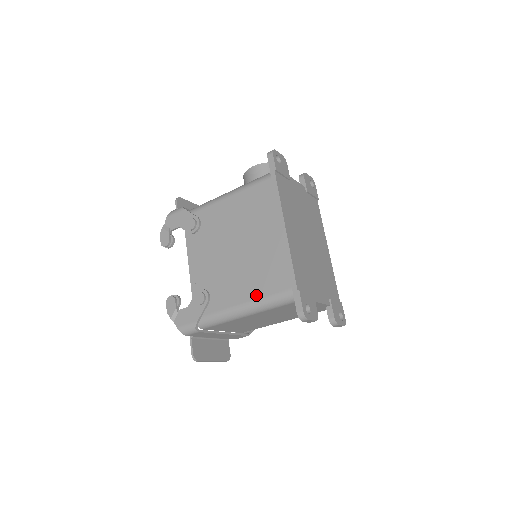
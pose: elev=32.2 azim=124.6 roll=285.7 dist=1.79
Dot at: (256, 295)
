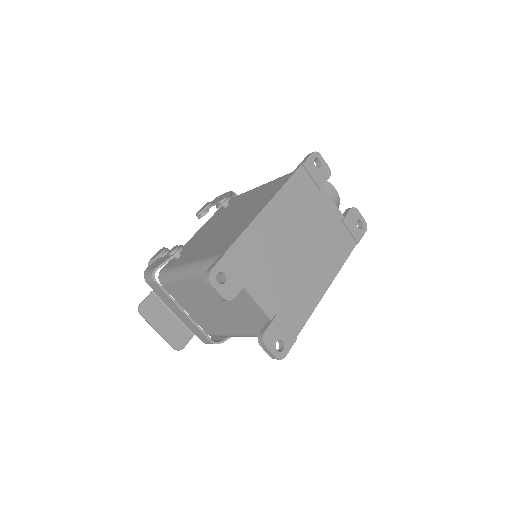
Dot at: (203, 256)
